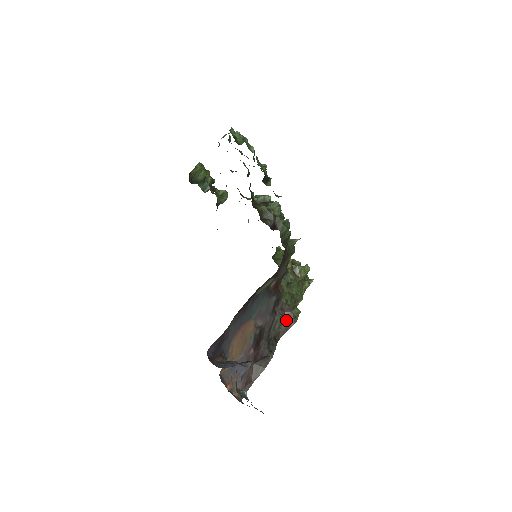
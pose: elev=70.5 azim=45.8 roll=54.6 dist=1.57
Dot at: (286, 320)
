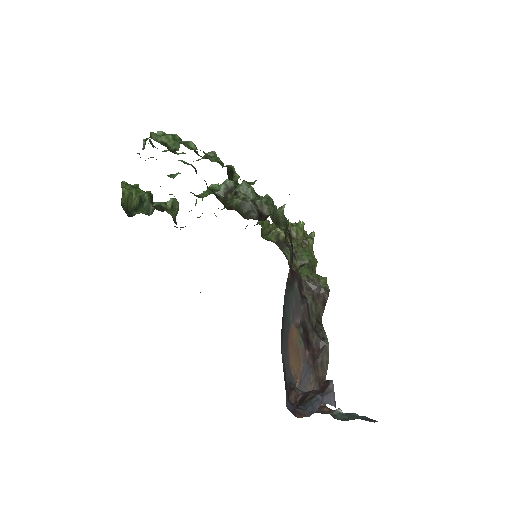
Dot at: (319, 297)
